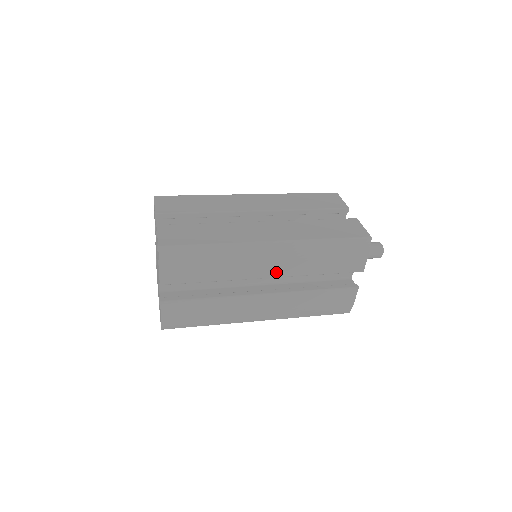
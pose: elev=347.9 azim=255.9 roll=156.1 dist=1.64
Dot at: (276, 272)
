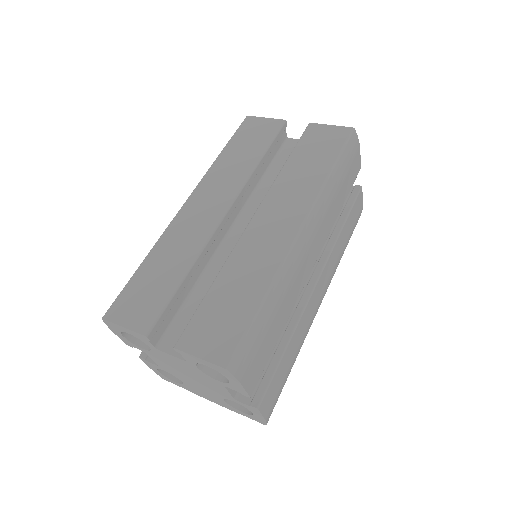
Dot at: (317, 251)
